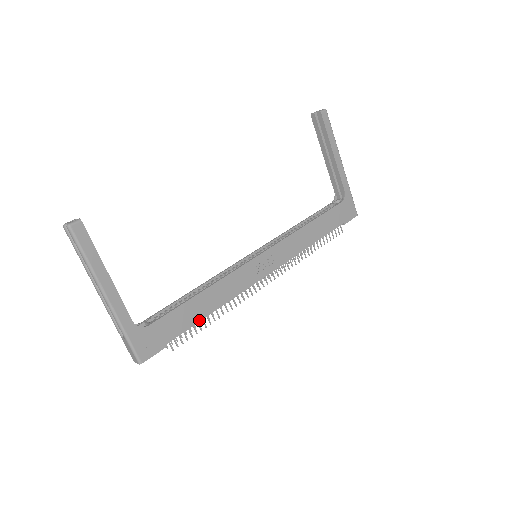
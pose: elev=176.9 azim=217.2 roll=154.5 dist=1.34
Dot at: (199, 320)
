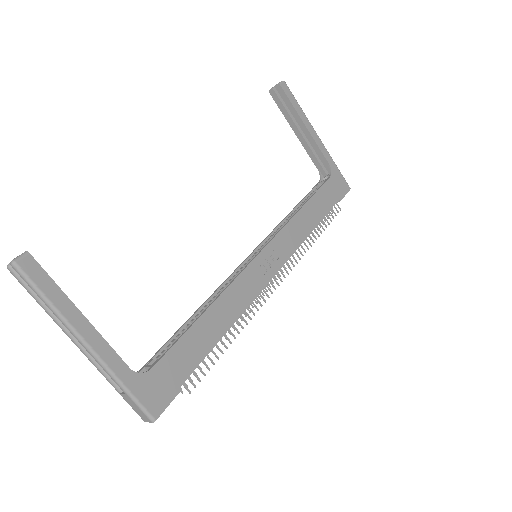
Dot at: (212, 346)
